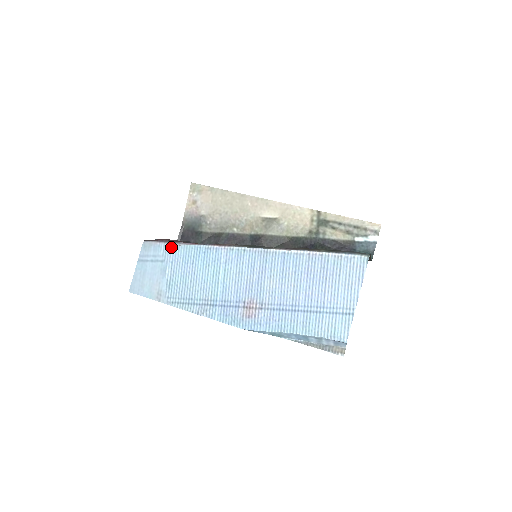
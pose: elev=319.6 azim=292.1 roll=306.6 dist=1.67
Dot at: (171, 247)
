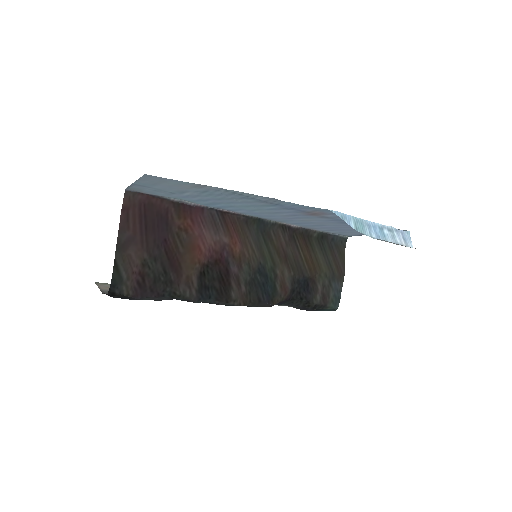
Dot at: (172, 197)
